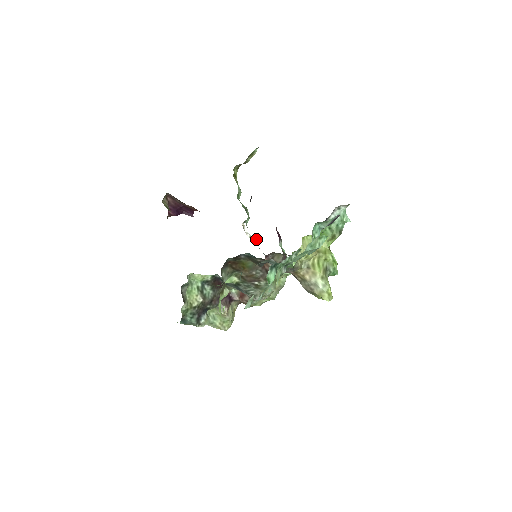
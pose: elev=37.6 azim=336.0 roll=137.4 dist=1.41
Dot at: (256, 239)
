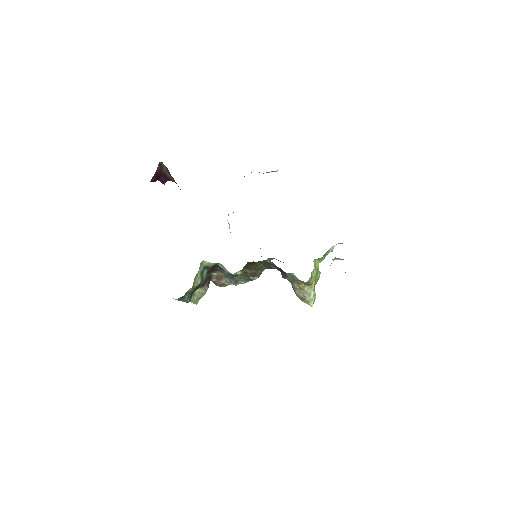
Dot at: occluded
